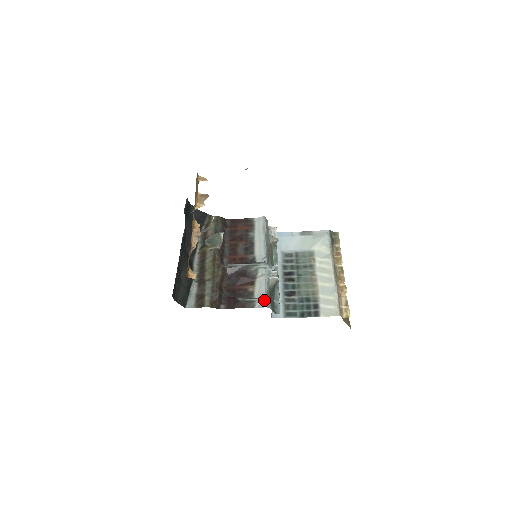
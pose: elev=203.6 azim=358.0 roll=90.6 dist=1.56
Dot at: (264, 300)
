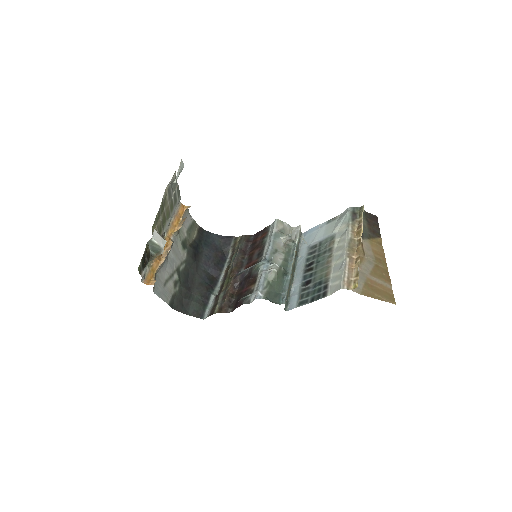
Dot at: (256, 293)
